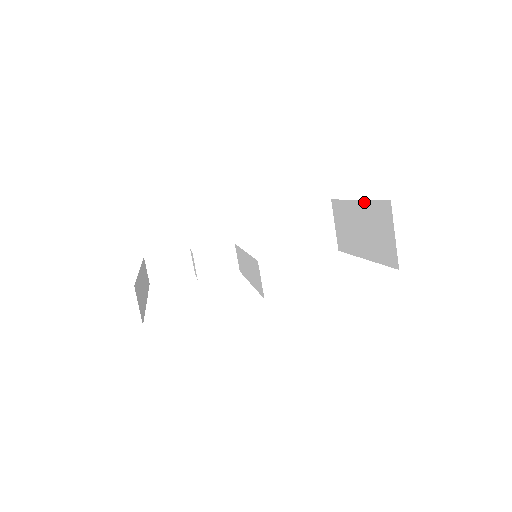
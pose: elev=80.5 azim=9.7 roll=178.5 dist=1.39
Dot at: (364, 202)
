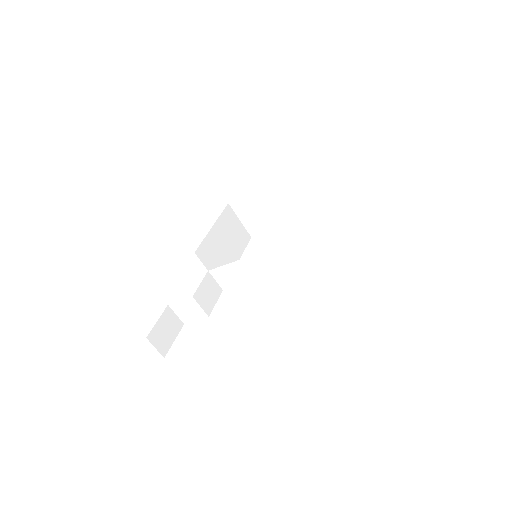
Dot at: (282, 181)
